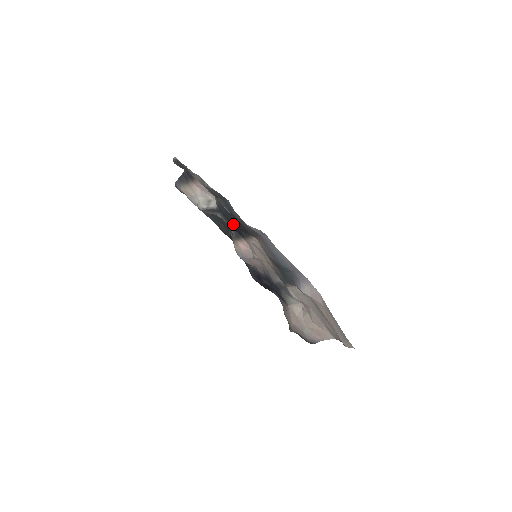
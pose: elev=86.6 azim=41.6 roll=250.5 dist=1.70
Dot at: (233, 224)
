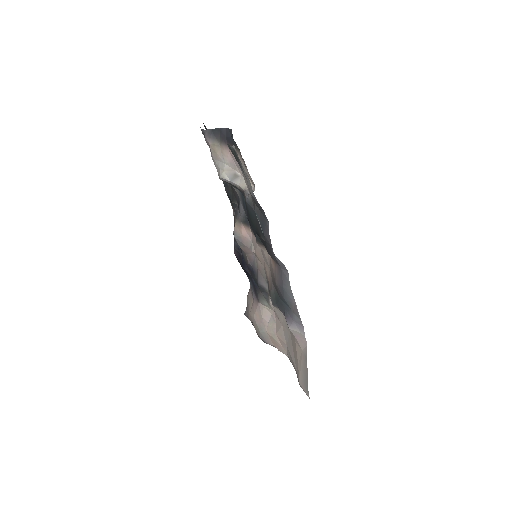
Dot at: (252, 223)
